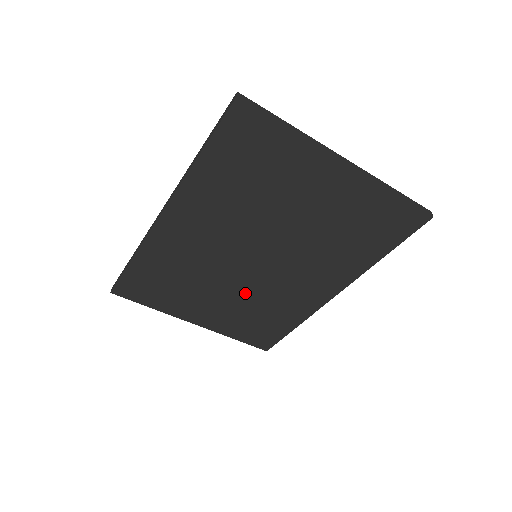
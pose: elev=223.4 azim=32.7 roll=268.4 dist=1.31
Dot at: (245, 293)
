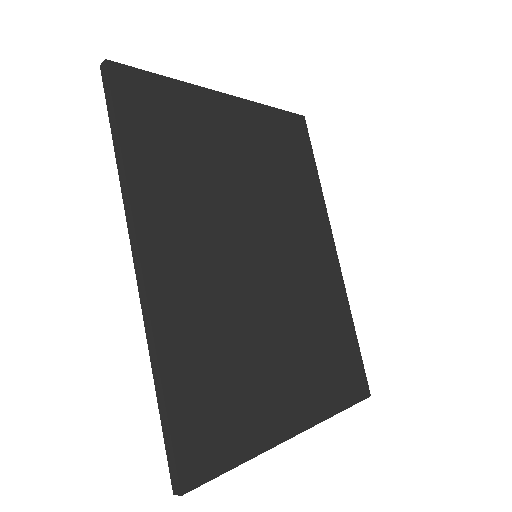
Dot at: (290, 318)
